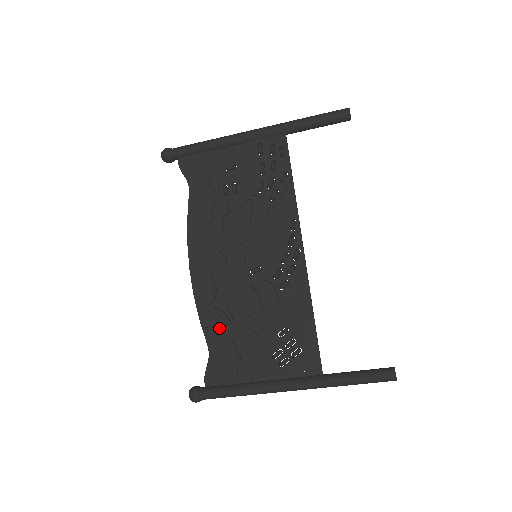
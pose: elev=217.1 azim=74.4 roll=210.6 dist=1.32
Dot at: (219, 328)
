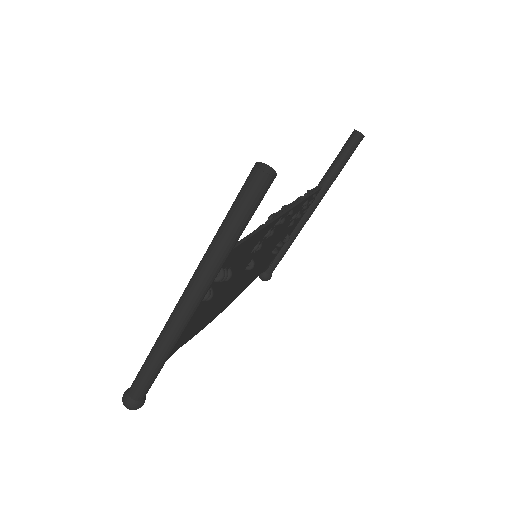
Dot at: occluded
